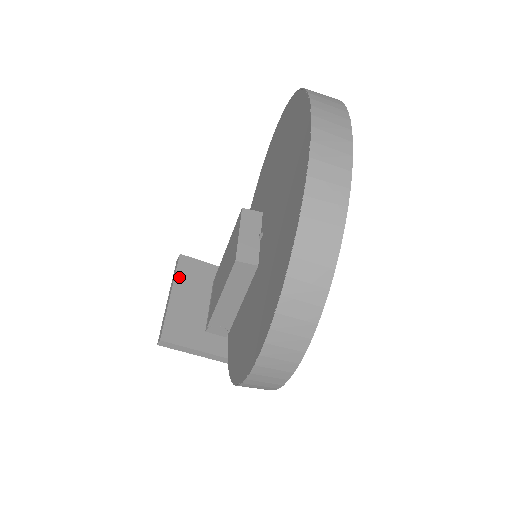
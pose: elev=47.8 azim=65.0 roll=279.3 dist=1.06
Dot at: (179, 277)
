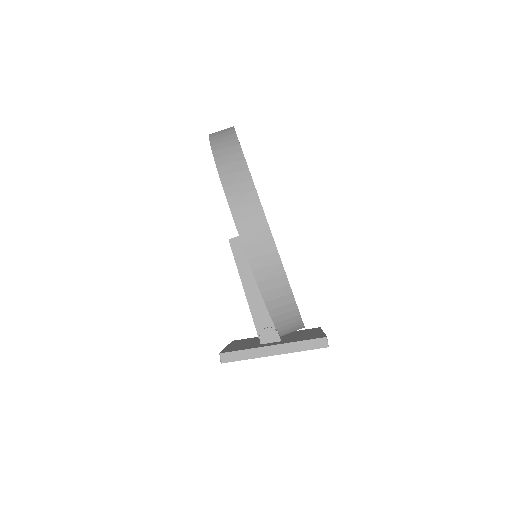
Dot at: (233, 343)
